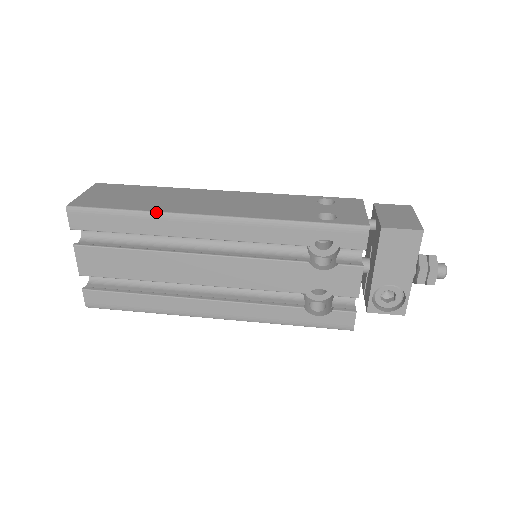
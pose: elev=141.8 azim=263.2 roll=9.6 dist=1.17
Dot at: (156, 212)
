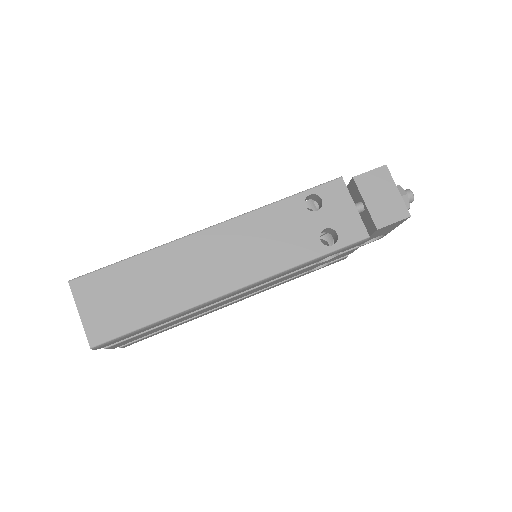
Dot at: (181, 312)
